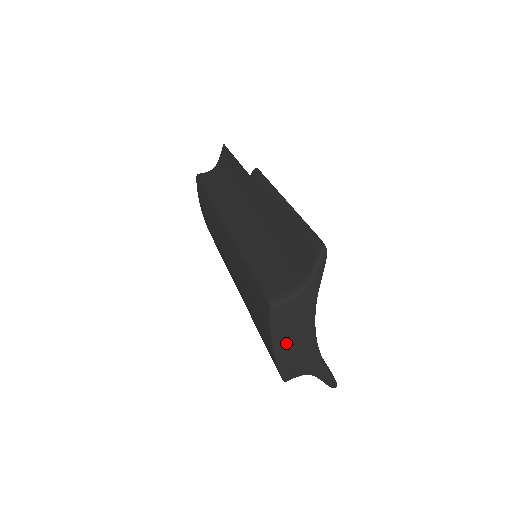
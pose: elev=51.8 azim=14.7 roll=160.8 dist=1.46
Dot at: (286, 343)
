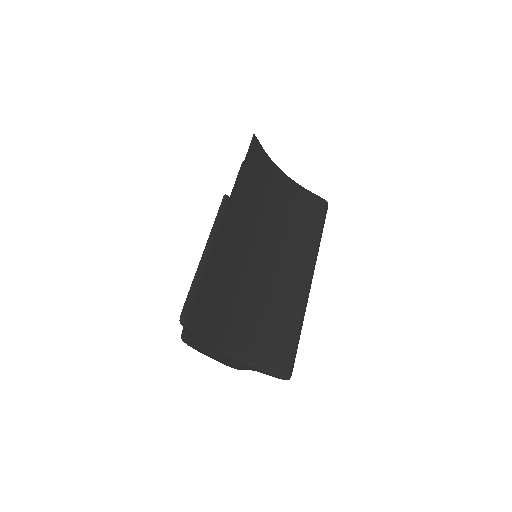
Dot at: (213, 356)
